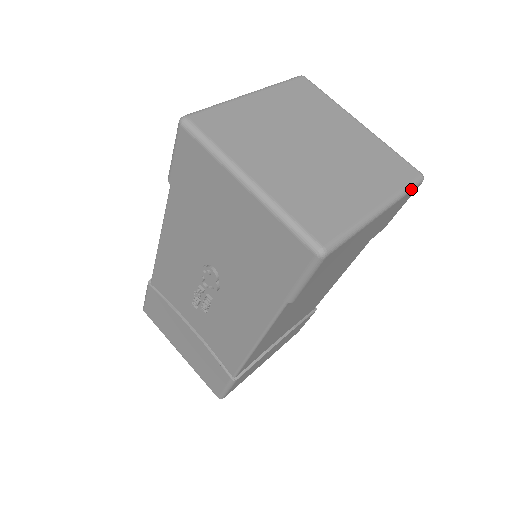
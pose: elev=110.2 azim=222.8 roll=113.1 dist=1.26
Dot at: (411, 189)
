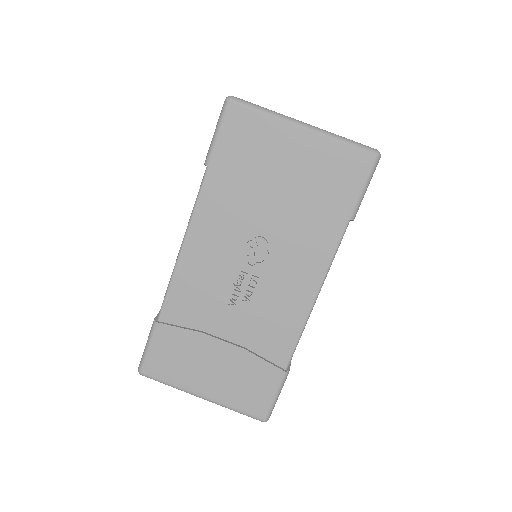
Dot at: occluded
